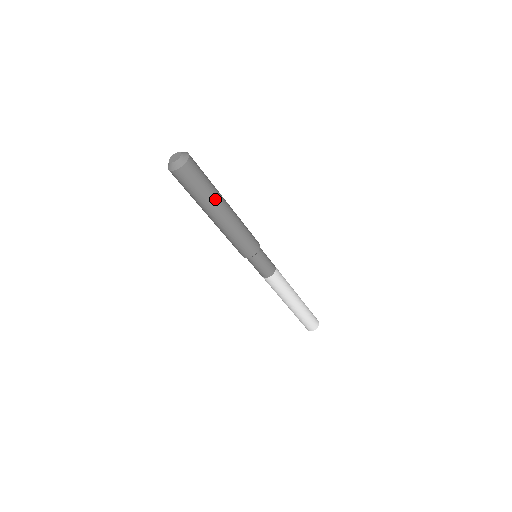
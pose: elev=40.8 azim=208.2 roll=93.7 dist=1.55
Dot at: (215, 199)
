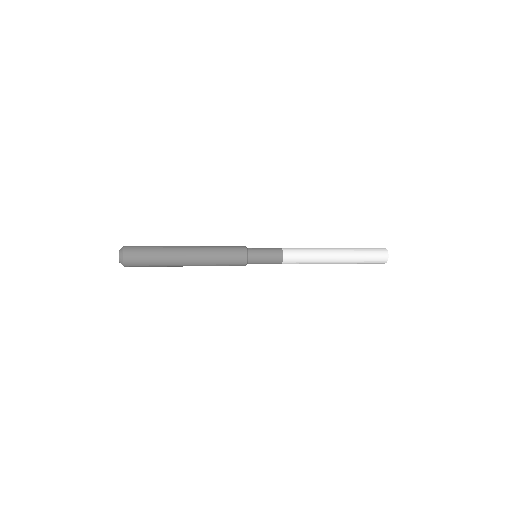
Dot at: (169, 255)
